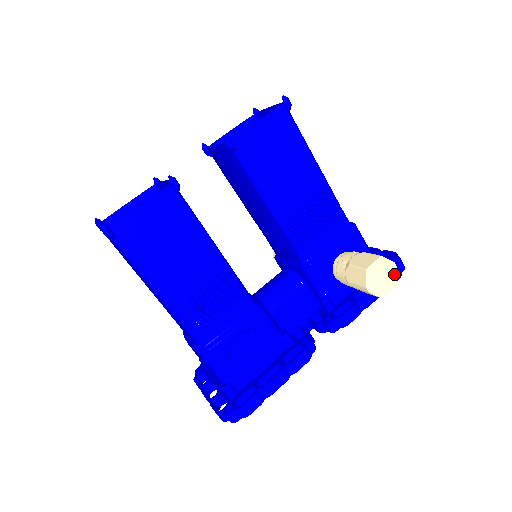
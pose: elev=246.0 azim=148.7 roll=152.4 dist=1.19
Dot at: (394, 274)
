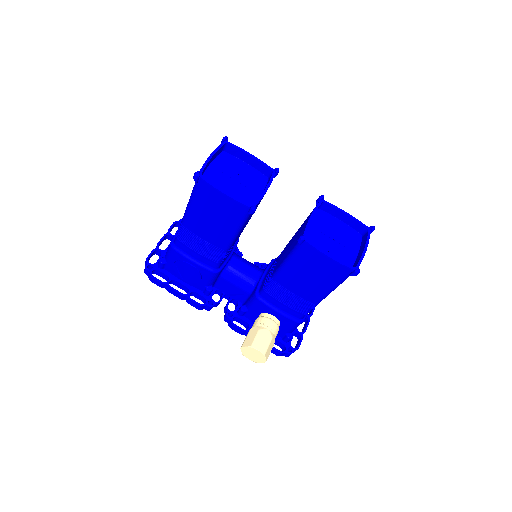
Dot at: (260, 361)
